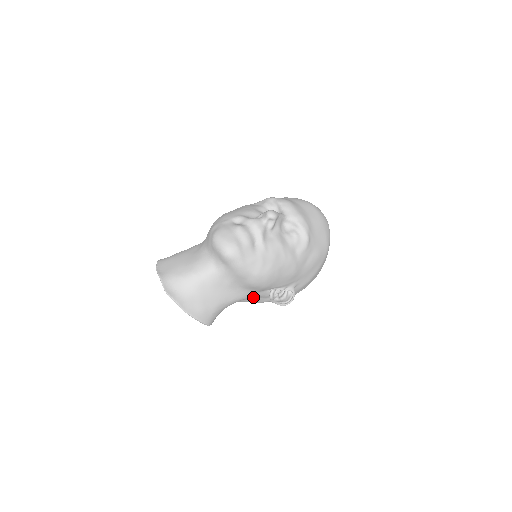
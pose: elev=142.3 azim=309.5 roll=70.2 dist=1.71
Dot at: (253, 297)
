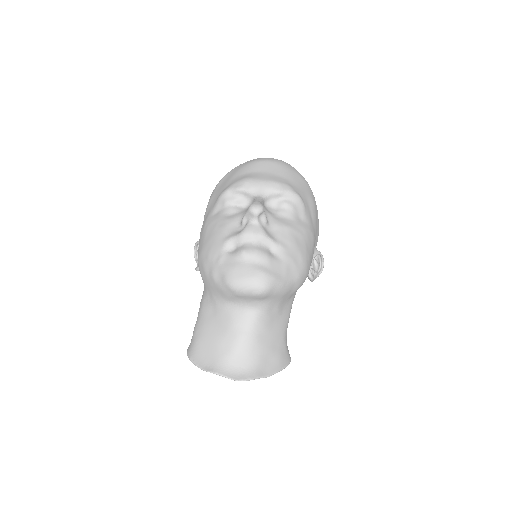
Dot at: occluded
